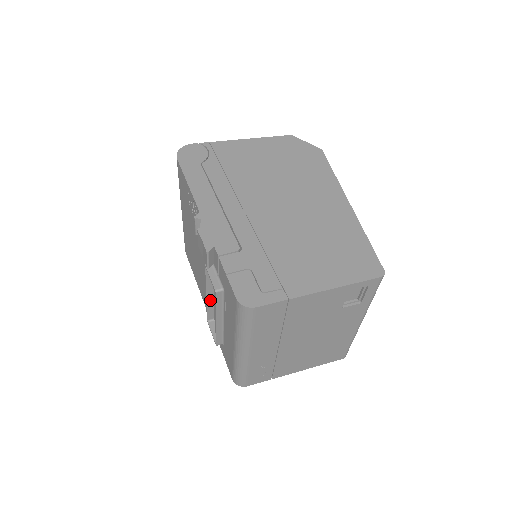
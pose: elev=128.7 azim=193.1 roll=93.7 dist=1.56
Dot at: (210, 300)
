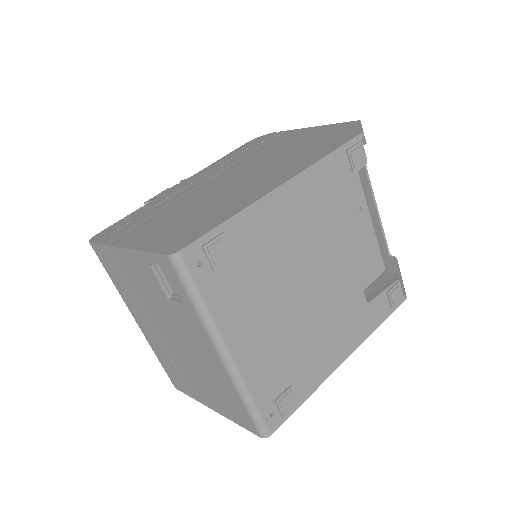
Dot at: occluded
